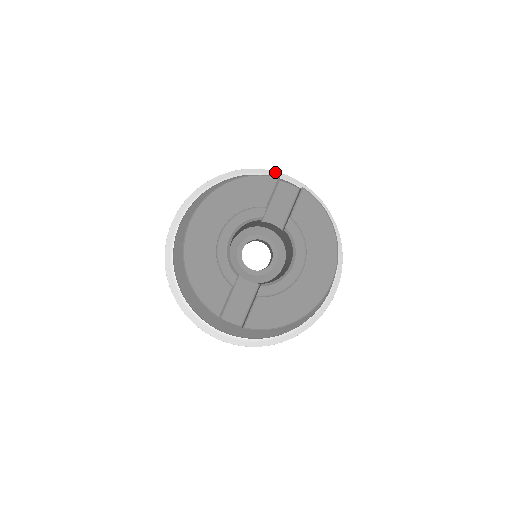
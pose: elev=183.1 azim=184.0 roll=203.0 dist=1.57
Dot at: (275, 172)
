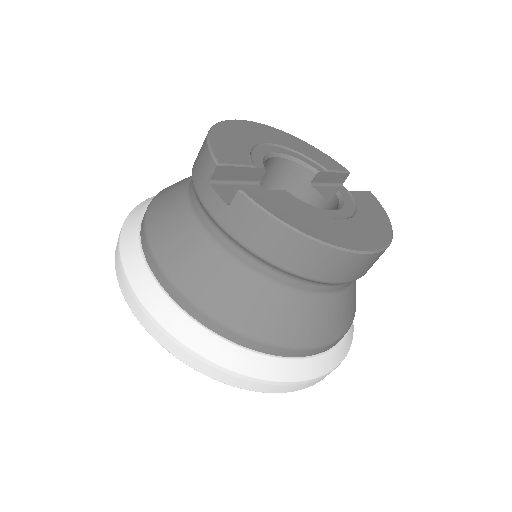
Dot at: occluded
